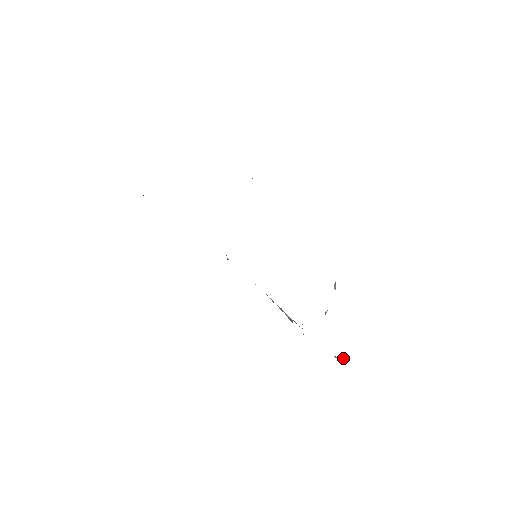
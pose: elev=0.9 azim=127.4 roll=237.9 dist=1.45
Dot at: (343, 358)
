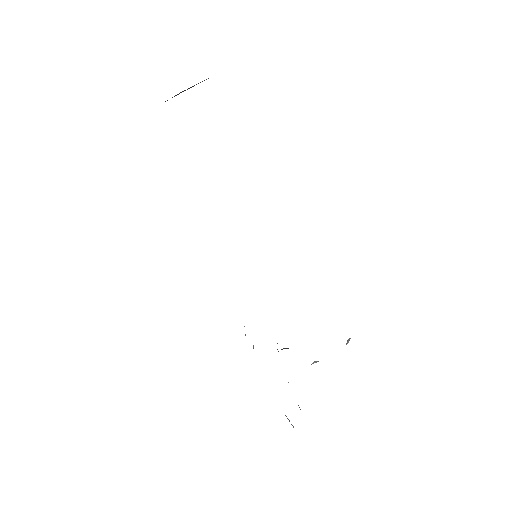
Dot at: (292, 425)
